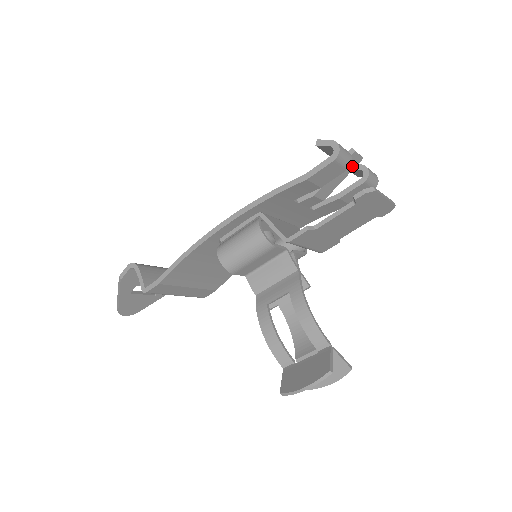
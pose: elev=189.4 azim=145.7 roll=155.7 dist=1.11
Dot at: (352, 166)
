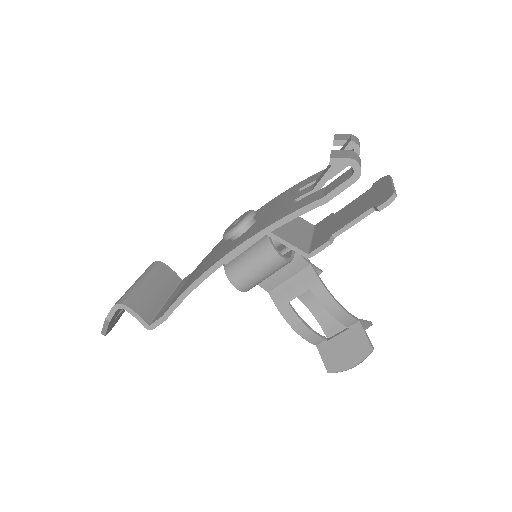
Dot at: occluded
